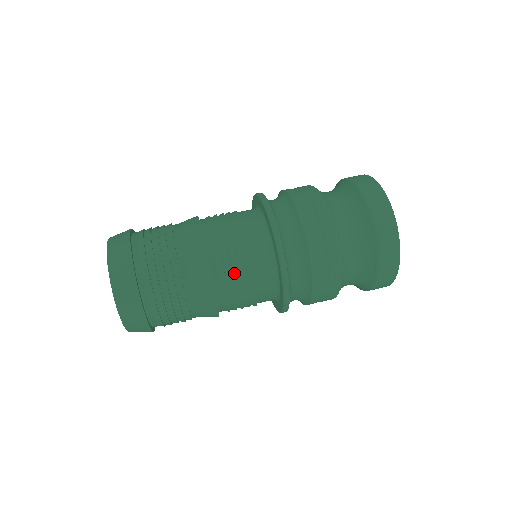
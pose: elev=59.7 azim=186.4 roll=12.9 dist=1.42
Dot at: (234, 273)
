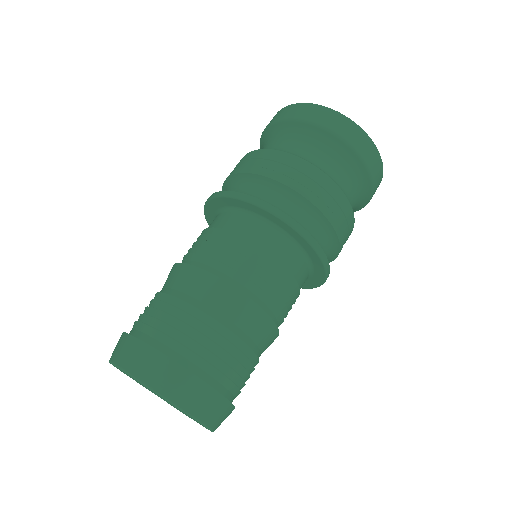
Dot at: occluded
